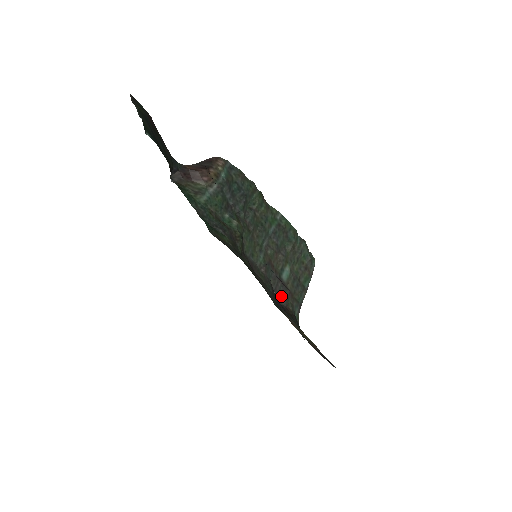
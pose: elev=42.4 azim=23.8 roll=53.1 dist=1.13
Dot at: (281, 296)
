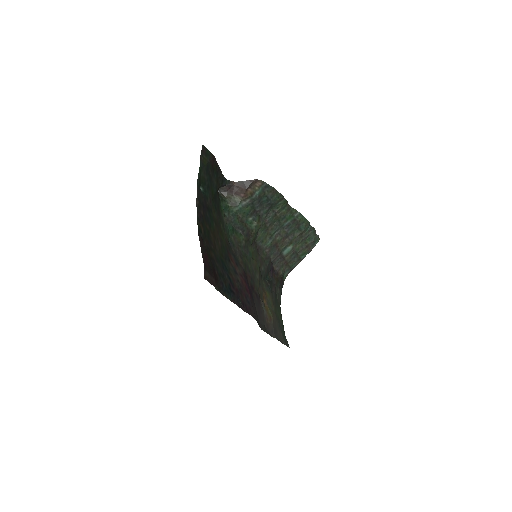
Dot at: (277, 264)
